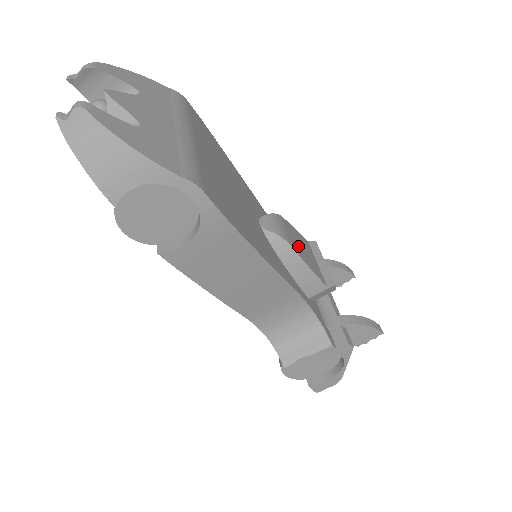
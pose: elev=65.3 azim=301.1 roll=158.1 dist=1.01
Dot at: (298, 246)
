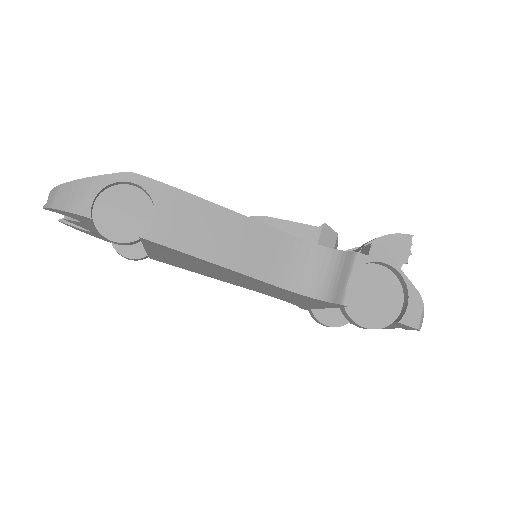
Dot at: occluded
